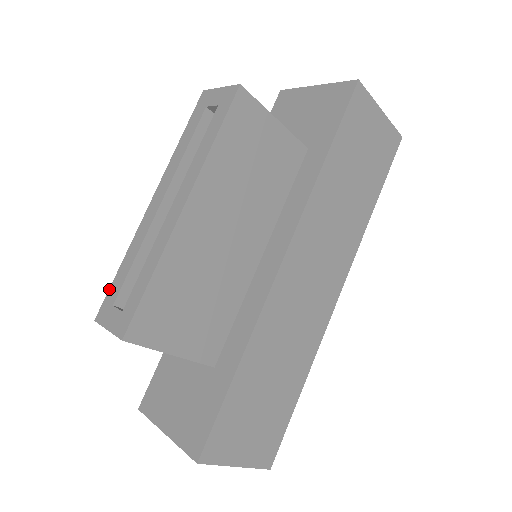
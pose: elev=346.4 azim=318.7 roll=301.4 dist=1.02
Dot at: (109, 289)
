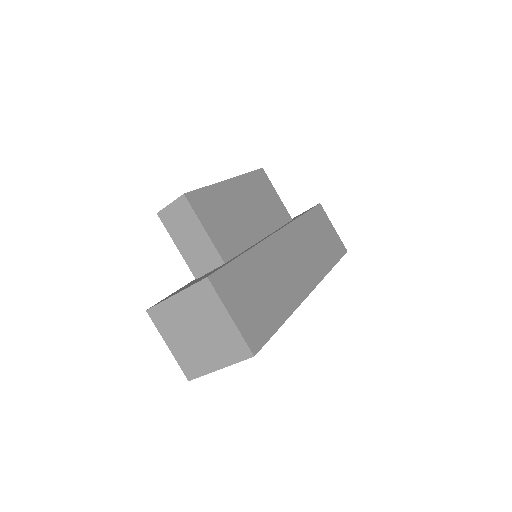
Dot at: occluded
